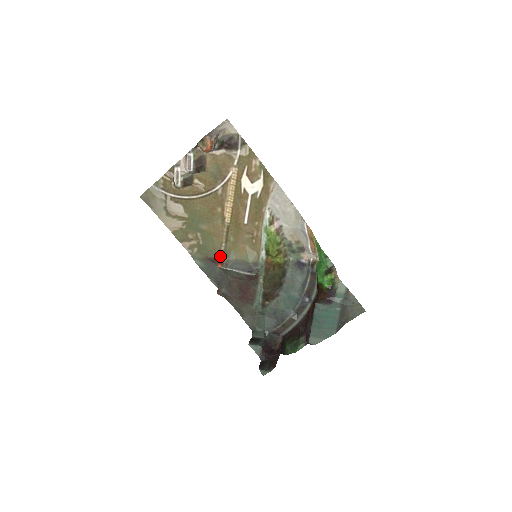
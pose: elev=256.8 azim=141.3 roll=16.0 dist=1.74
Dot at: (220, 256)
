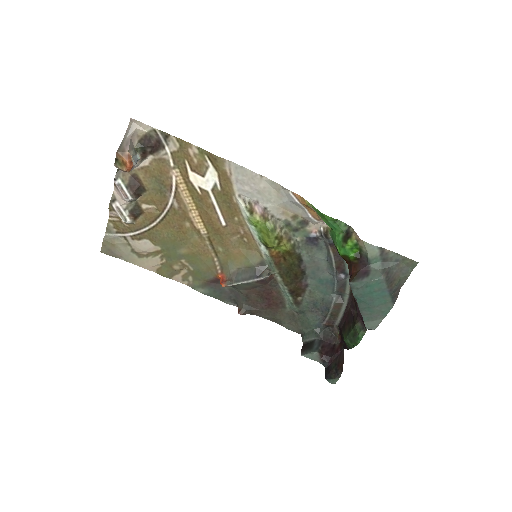
Dot at: (219, 273)
